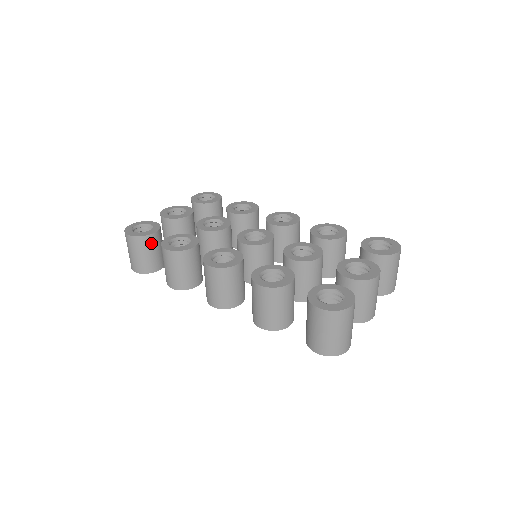
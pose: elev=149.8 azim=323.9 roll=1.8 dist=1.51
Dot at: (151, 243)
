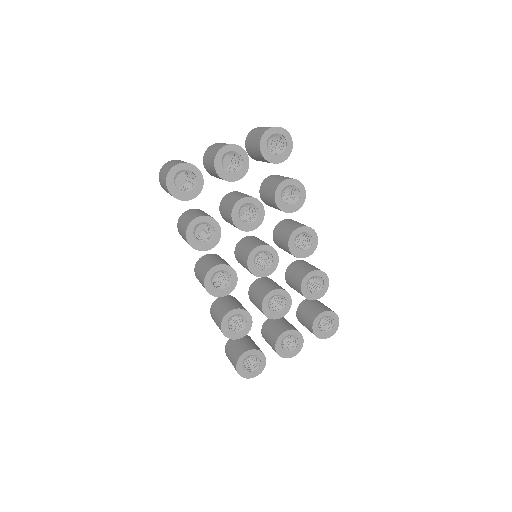
Dot at: occluded
